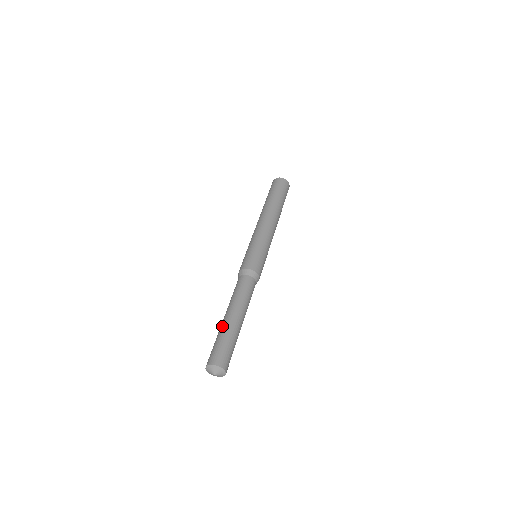
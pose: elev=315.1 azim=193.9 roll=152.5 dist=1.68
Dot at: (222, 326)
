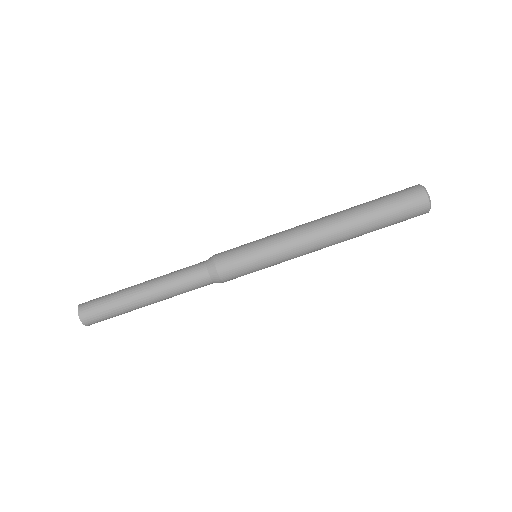
Dot at: (128, 287)
